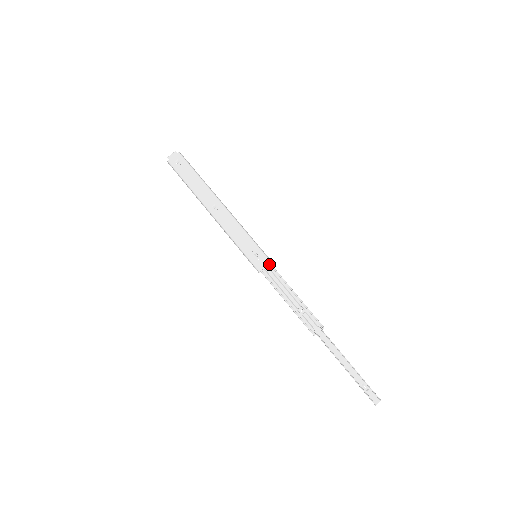
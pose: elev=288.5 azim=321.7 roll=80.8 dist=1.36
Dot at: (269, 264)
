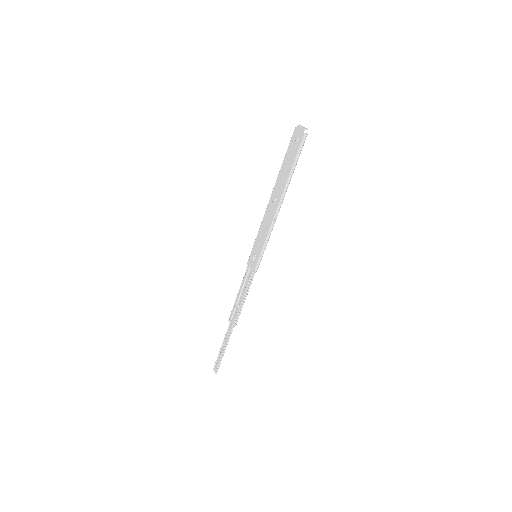
Dot at: (253, 270)
